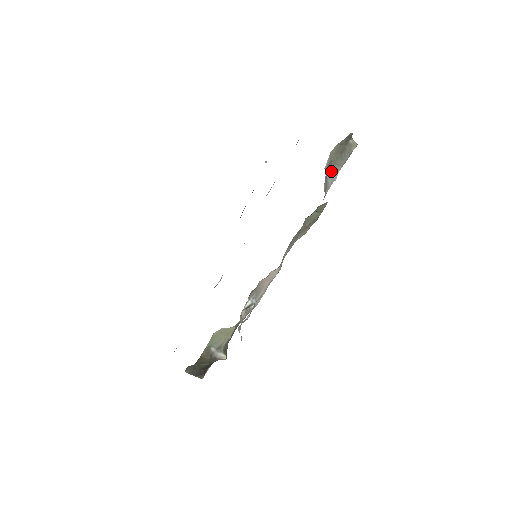
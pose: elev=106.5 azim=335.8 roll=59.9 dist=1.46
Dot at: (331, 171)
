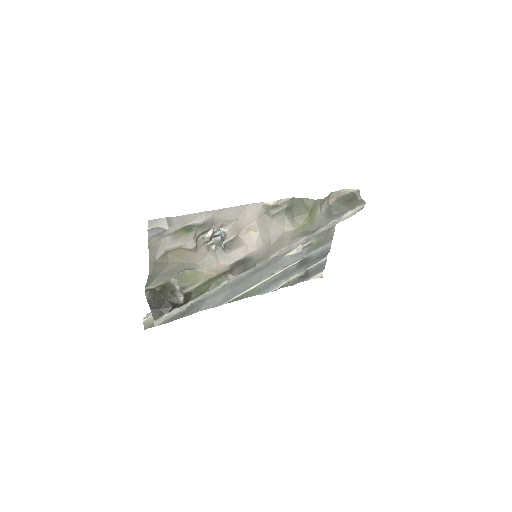
Dot at: (337, 212)
